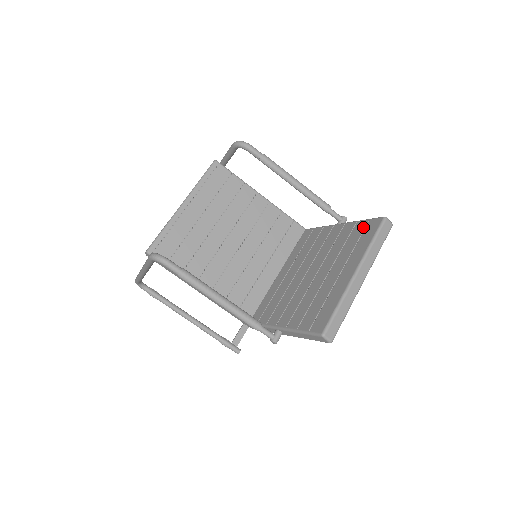
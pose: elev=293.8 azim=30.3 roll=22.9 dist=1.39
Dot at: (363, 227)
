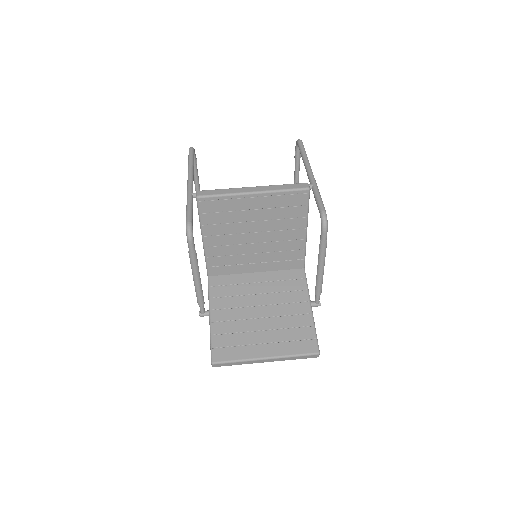
Dot at: (308, 337)
